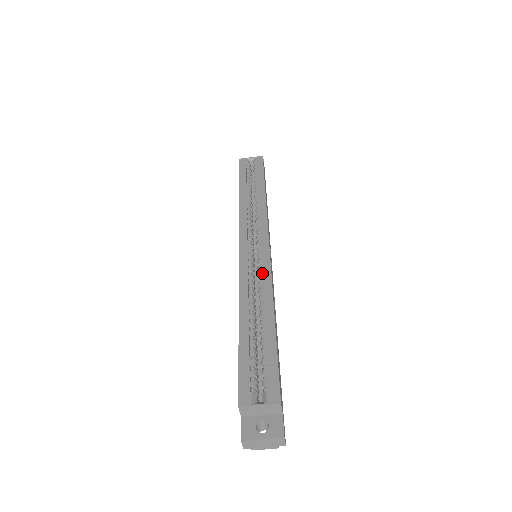
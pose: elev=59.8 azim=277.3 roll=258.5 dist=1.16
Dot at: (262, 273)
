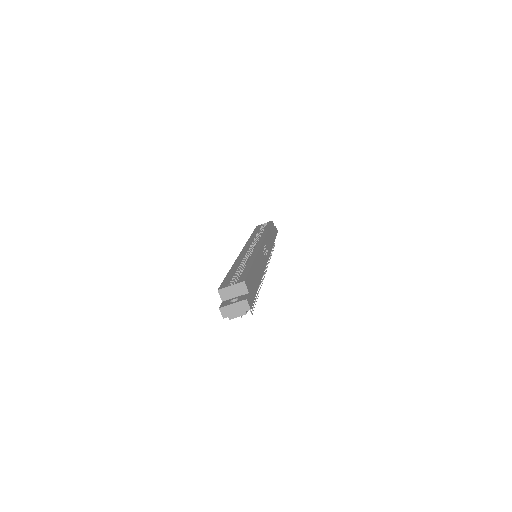
Dot at: (253, 252)
